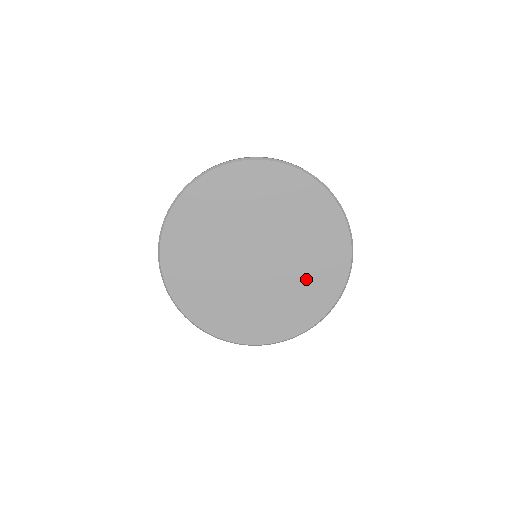
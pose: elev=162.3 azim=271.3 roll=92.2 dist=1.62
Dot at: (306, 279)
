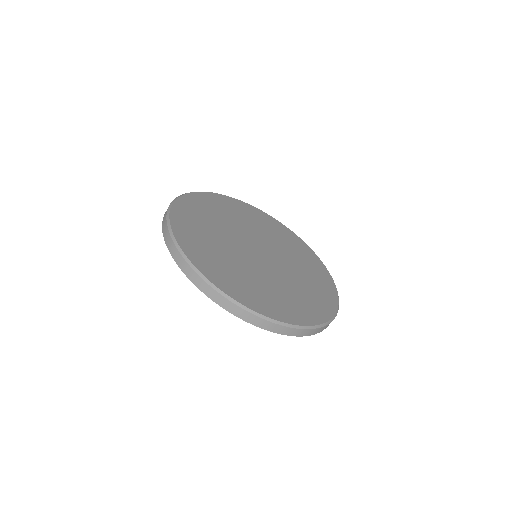
Dot at: (297, 257)
